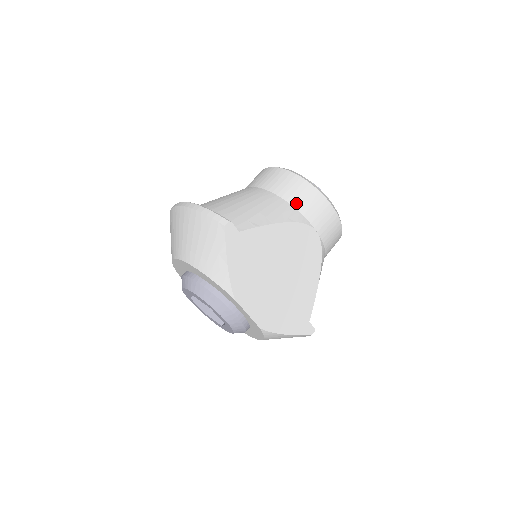
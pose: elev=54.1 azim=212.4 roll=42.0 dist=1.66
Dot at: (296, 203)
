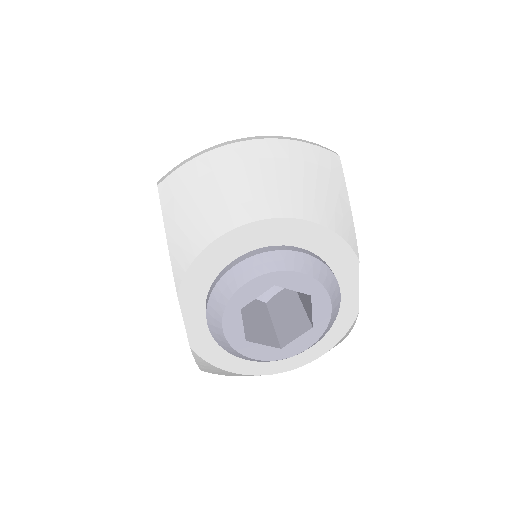
Dot at: occluded
